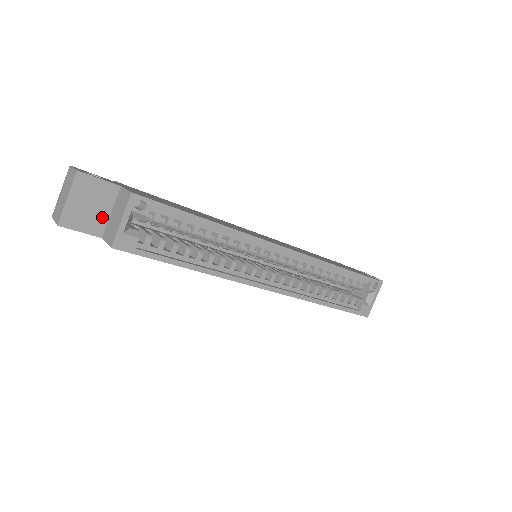
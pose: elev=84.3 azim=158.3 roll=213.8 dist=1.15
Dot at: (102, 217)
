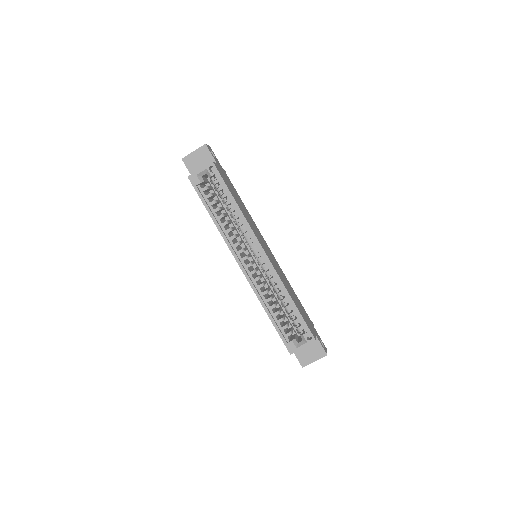
Dot at: occluded
